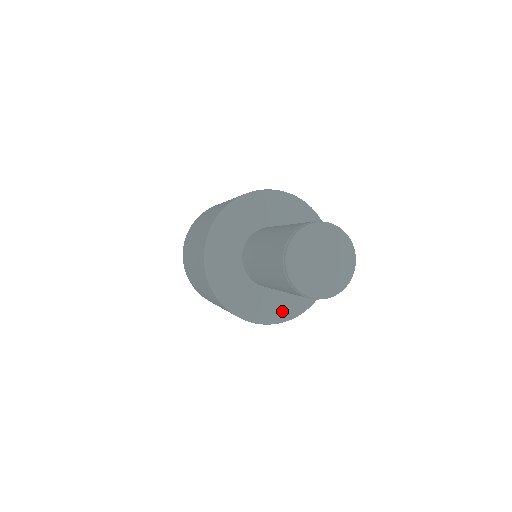
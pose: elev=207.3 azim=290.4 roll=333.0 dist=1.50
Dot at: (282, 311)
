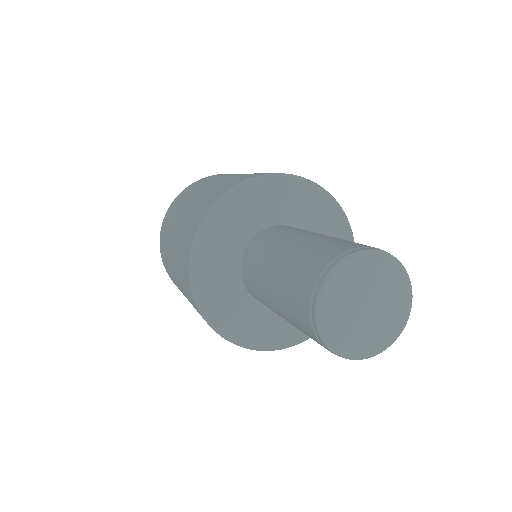
Dot at: (299, 330)
